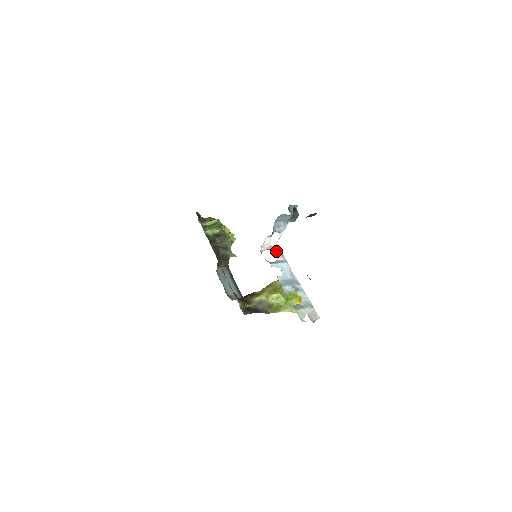
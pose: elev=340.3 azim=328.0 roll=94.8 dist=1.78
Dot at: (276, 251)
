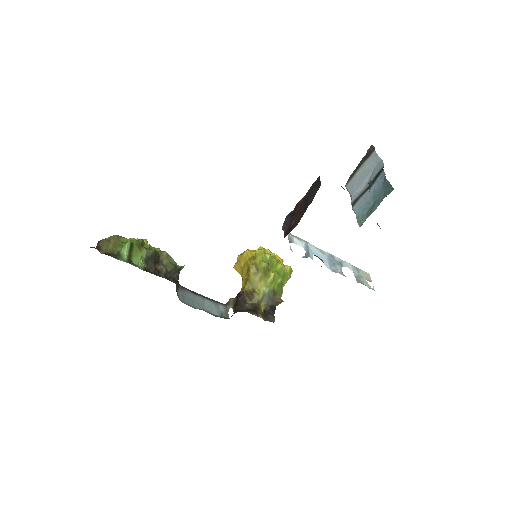
Dot at: (293, 238)
